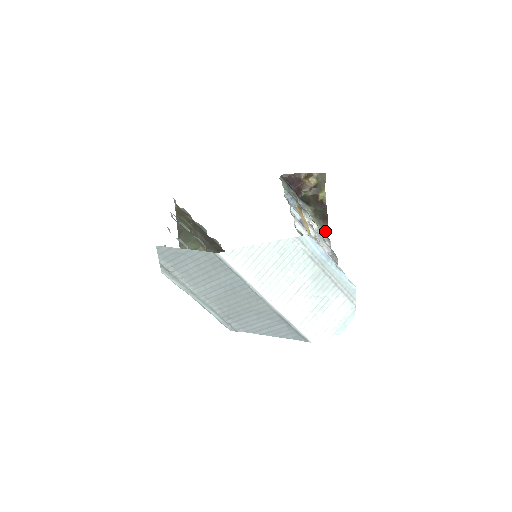
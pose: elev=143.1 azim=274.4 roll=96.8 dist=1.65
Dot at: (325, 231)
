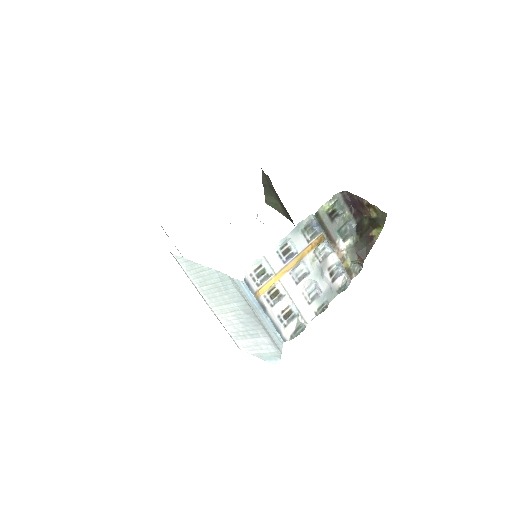
Dot at: (361, 266)
